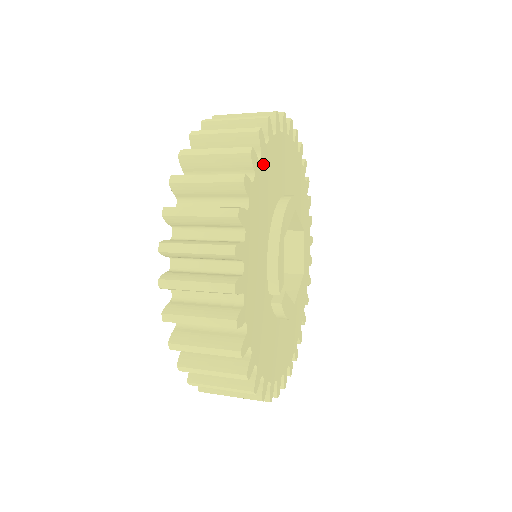
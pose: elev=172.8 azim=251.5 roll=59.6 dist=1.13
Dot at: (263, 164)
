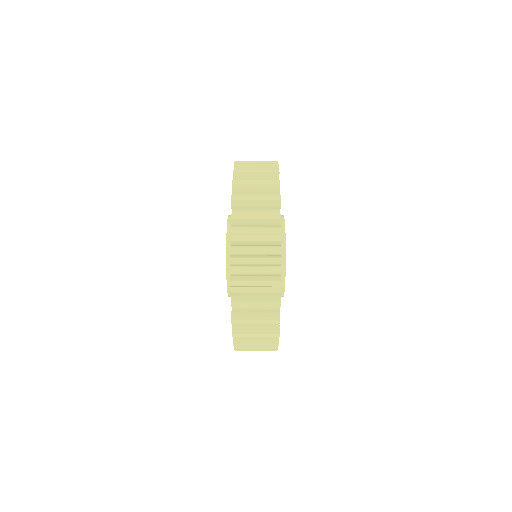
Dot at: occluded
